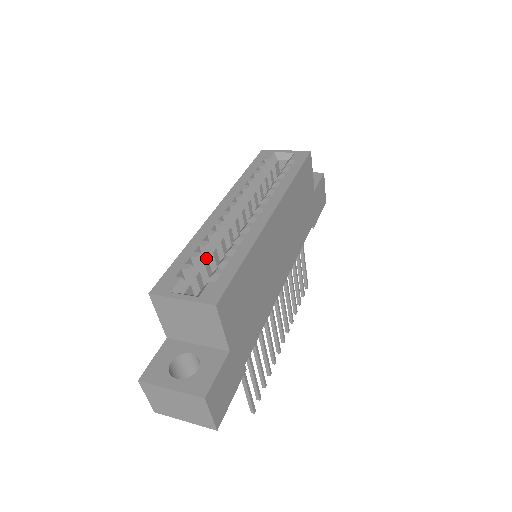
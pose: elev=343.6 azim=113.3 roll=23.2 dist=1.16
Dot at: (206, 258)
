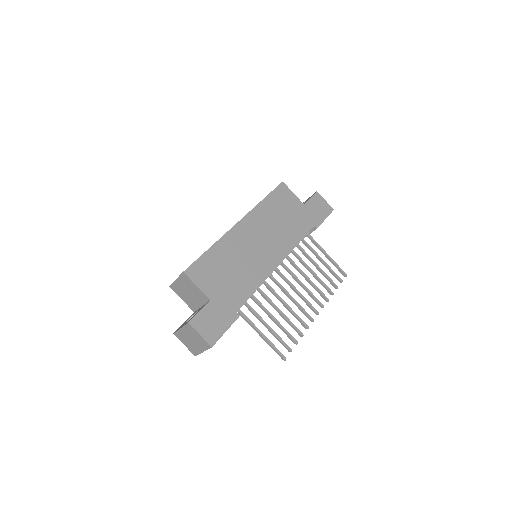
Dot at: occluded
